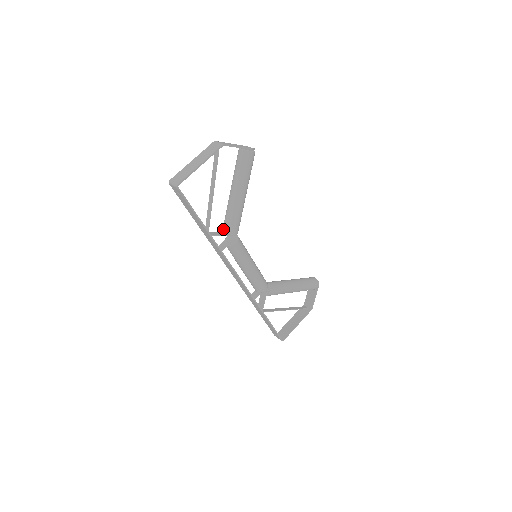
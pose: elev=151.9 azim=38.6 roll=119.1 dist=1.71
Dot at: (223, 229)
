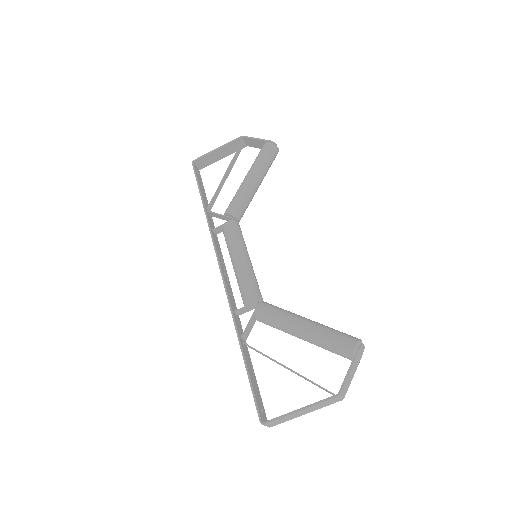
Dot at: occluded
